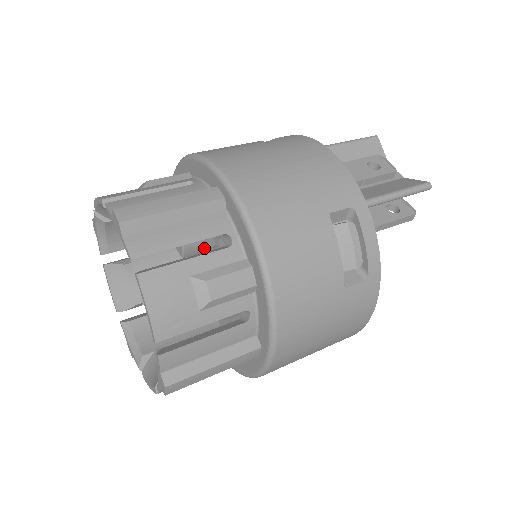
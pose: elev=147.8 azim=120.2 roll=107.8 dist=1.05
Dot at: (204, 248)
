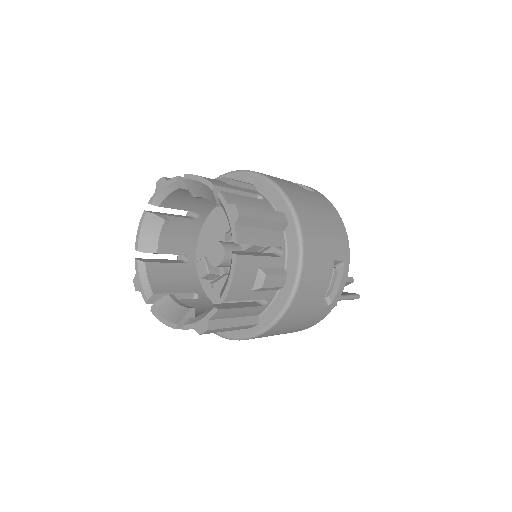
Dot at: occluded
